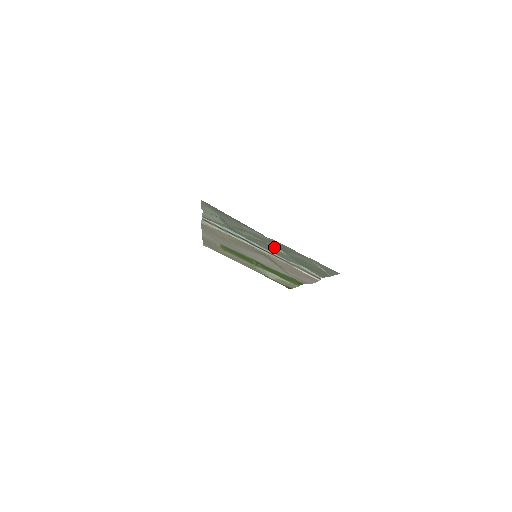
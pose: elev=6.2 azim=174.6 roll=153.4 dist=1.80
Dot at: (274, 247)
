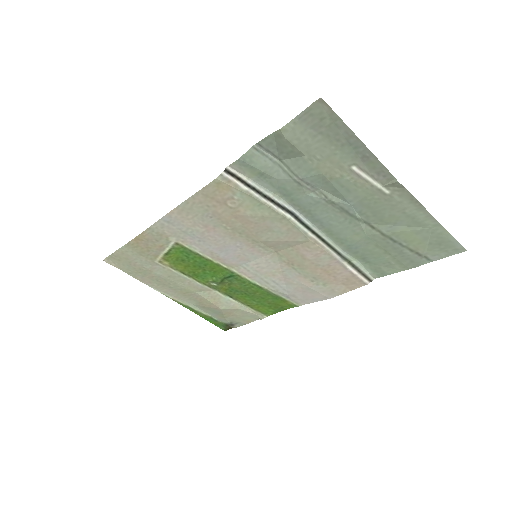
Dot at: (358, 217)
